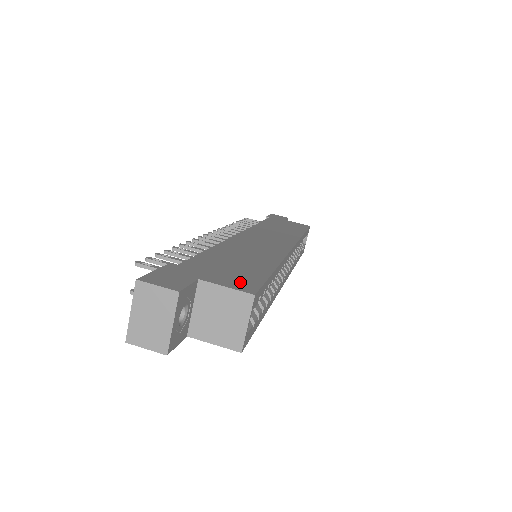
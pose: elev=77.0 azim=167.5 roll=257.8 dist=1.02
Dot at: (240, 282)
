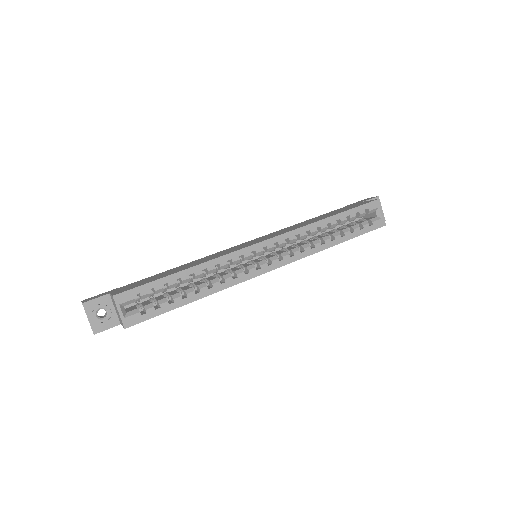
Dot at: (126, 289)
